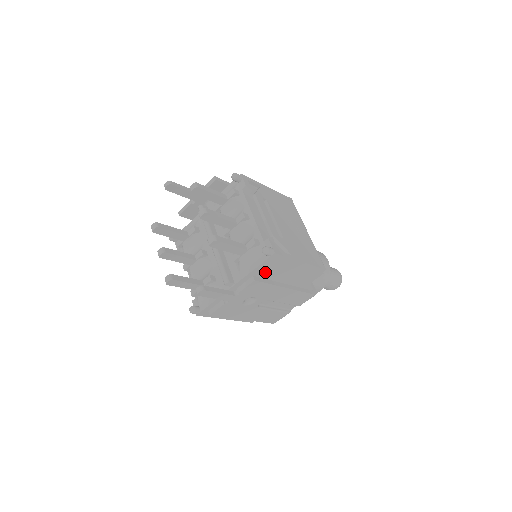
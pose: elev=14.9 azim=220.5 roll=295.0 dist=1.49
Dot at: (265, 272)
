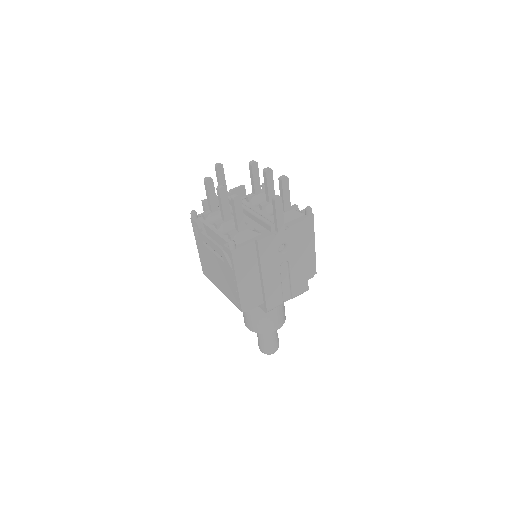
Dot at: occluded
